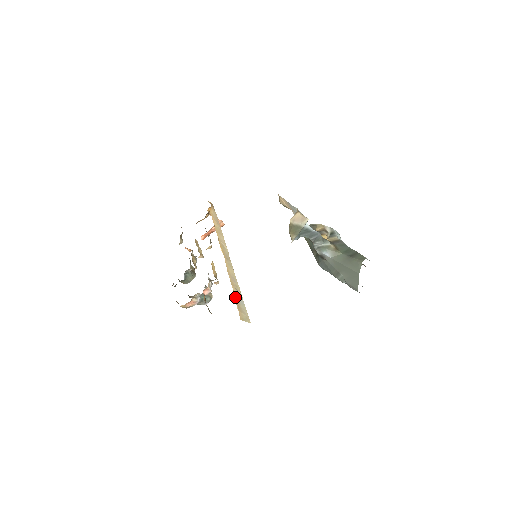
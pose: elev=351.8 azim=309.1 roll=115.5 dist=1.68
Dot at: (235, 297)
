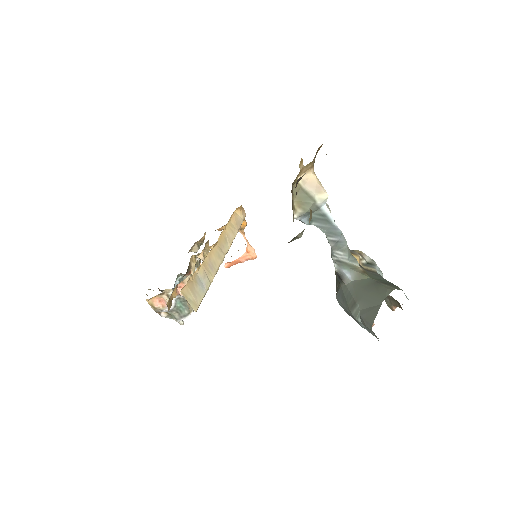
Dot at: (196, 275)
